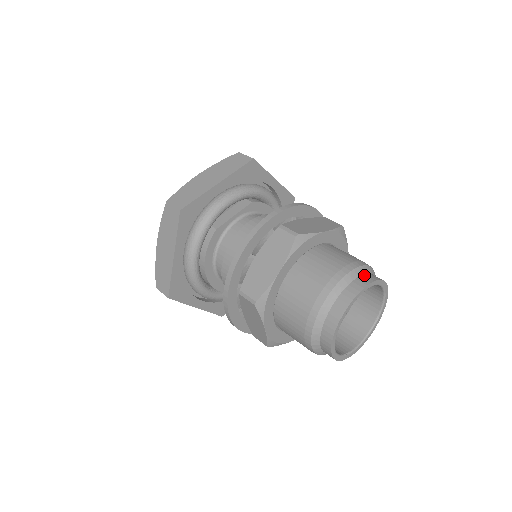
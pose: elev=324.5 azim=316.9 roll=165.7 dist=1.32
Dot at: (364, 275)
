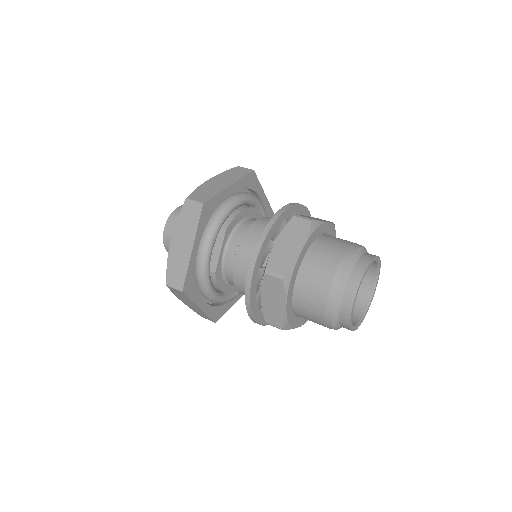
Dot at: (352, 274)
